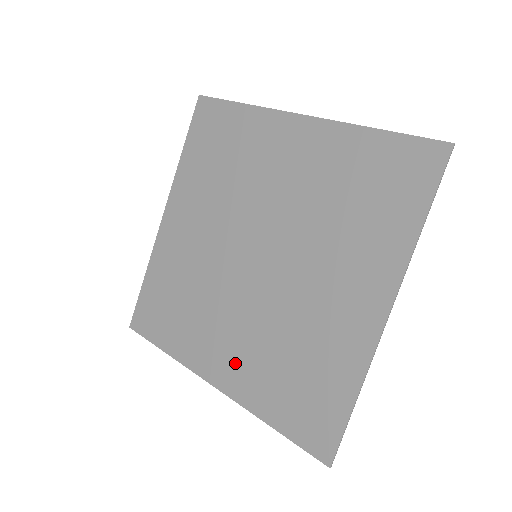
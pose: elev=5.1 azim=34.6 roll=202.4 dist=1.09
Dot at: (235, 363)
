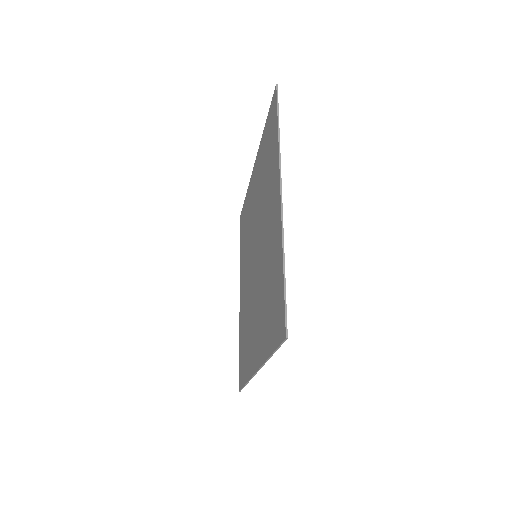
Dot at: (258, 337)
